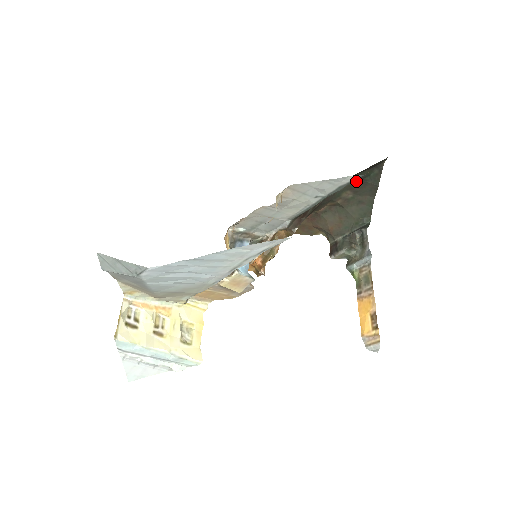
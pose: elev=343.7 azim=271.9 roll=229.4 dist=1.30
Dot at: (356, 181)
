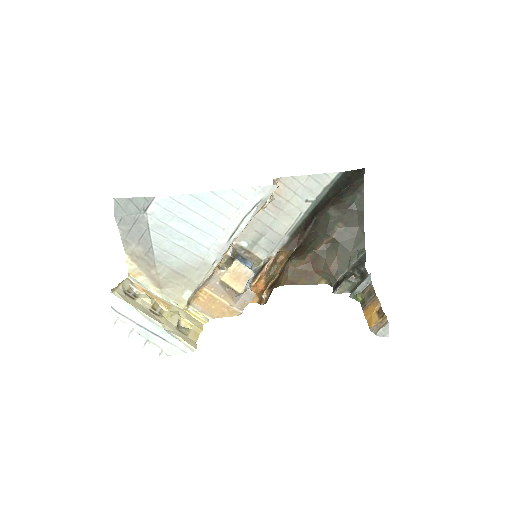
Dot at: (344, 210)
